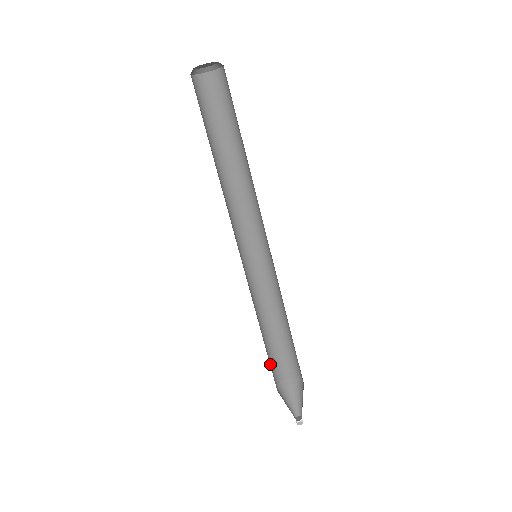
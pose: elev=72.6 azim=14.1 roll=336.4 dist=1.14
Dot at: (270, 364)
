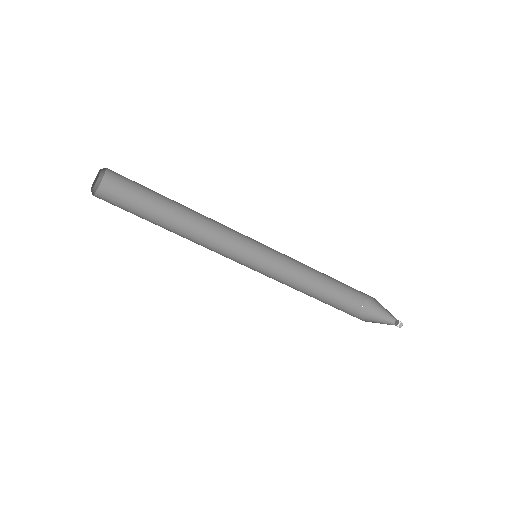
Dot at: (342, 296)
